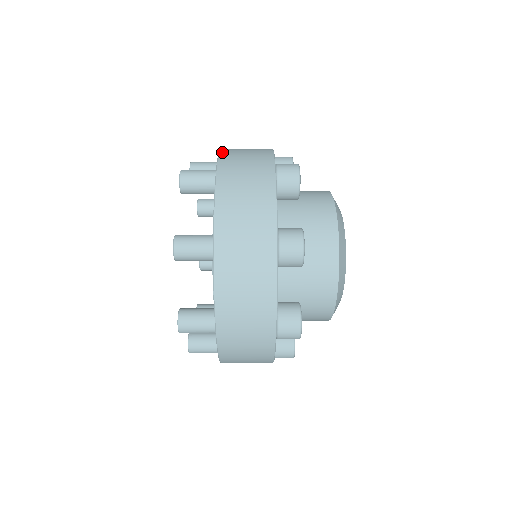
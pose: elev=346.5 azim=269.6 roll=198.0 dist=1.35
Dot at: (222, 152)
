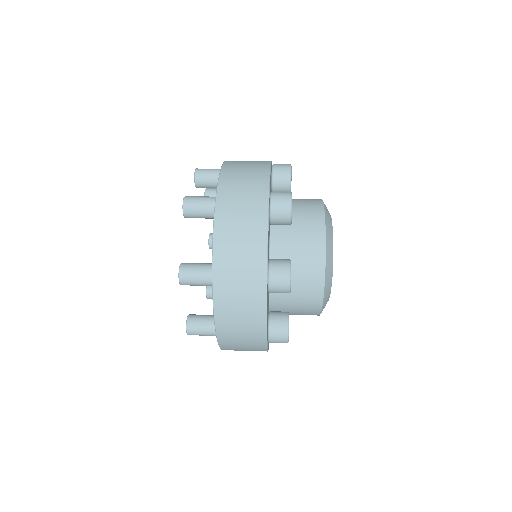
Dot at: (215, 254)
